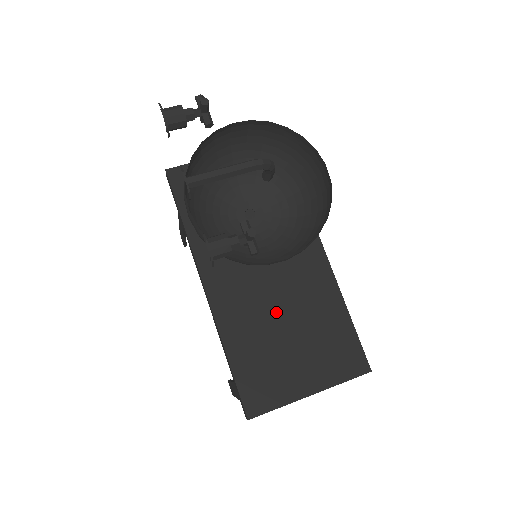
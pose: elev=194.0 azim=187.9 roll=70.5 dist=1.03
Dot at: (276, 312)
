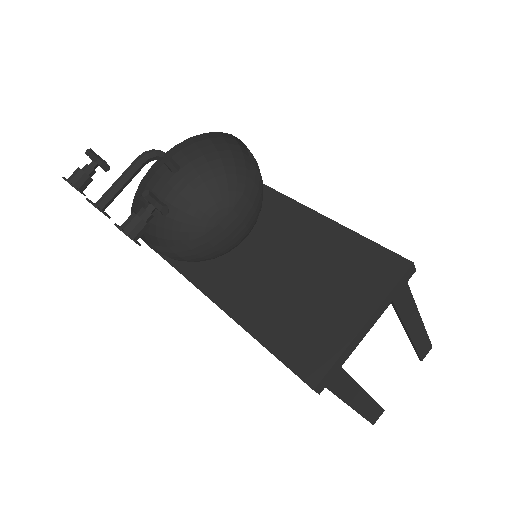
Dot at: (287, 279)
